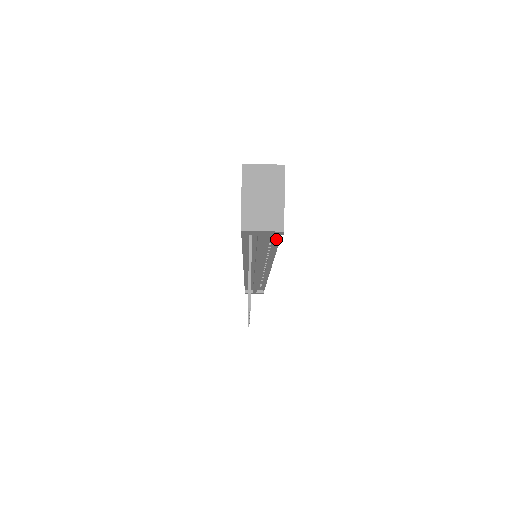
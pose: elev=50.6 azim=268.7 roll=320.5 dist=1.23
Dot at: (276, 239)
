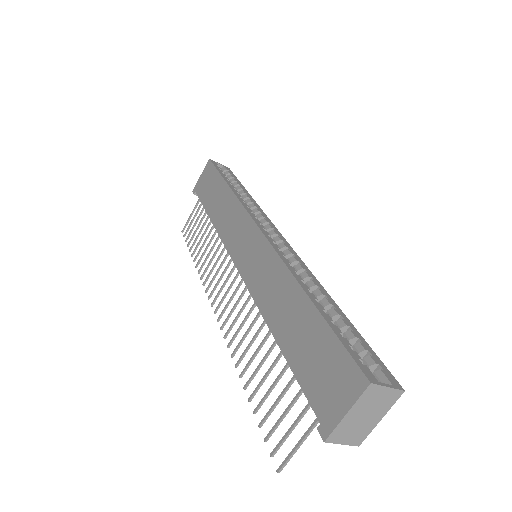
Dot at: occluded
